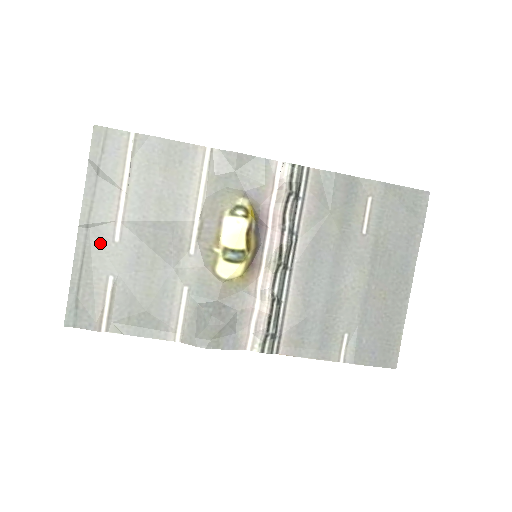
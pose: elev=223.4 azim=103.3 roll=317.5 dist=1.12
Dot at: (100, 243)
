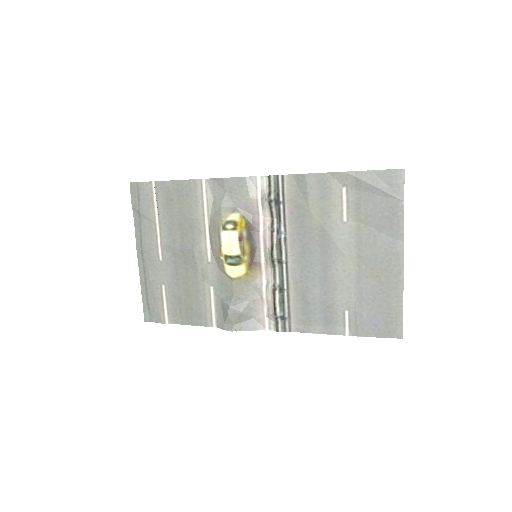
Dot at: (152, 263)
